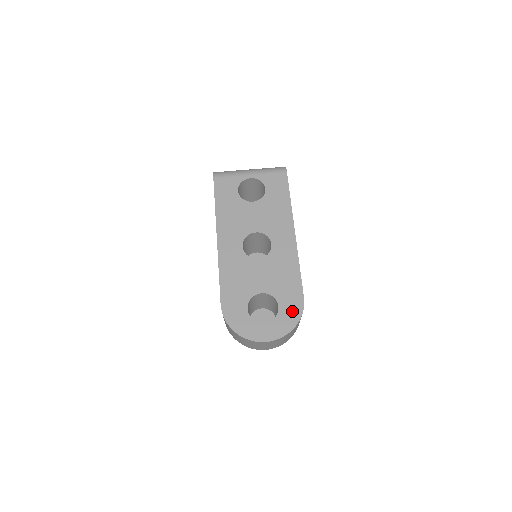
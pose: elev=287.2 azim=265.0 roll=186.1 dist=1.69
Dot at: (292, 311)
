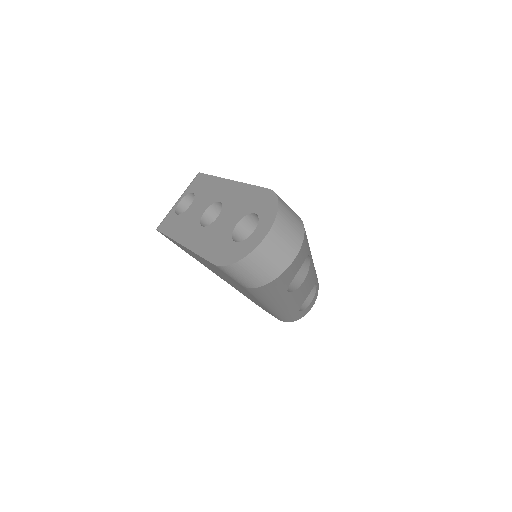
Dot at: (267, 203)
